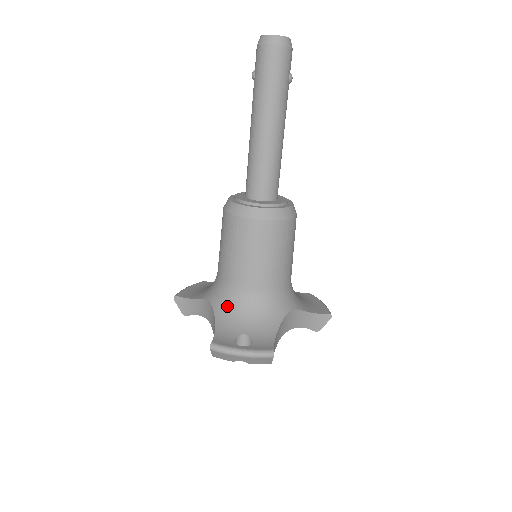
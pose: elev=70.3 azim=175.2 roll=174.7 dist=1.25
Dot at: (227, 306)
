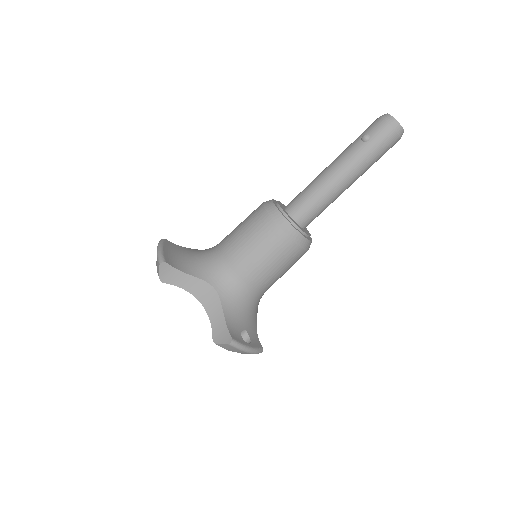
Dot at: (234, 300)
